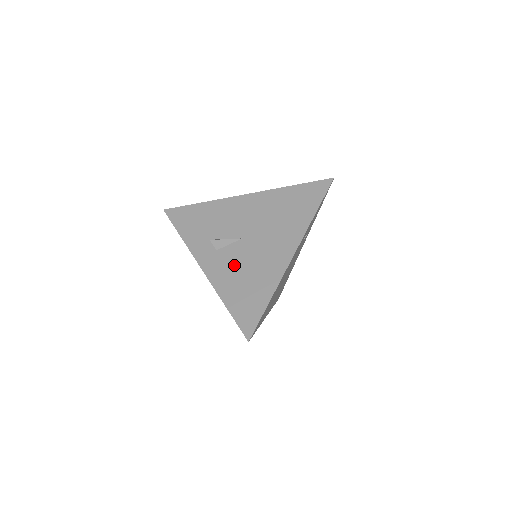
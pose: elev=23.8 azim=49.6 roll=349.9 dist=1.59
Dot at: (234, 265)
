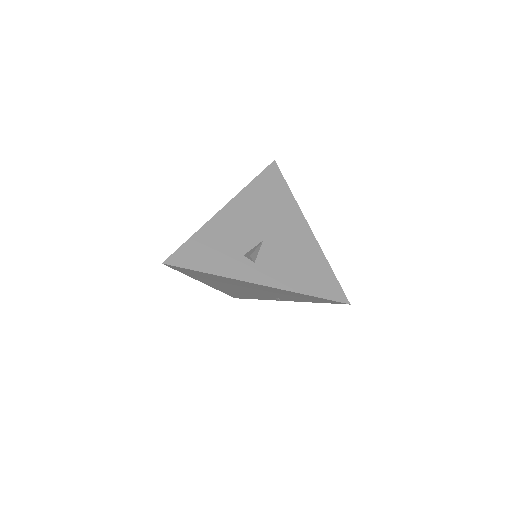
Dot at: (281, 263)
